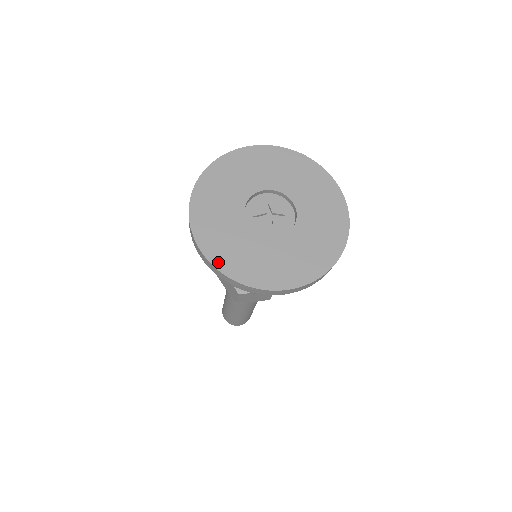
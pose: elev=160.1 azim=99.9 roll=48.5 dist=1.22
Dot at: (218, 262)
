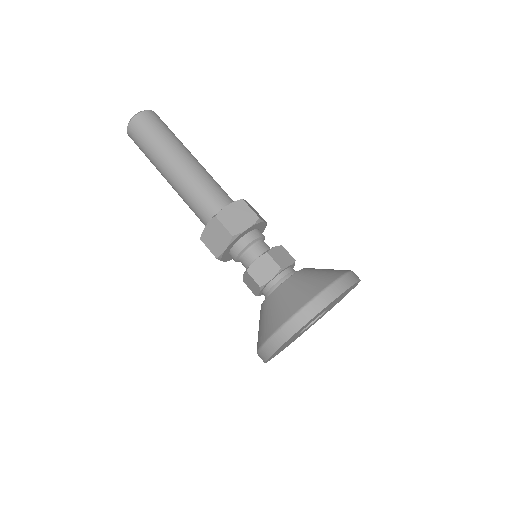
Dot at: (273, 357)
